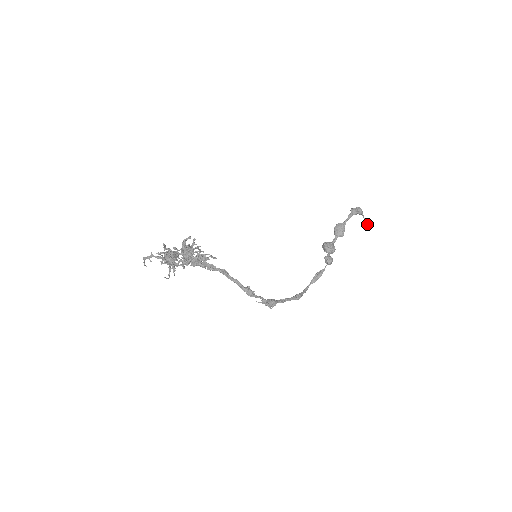
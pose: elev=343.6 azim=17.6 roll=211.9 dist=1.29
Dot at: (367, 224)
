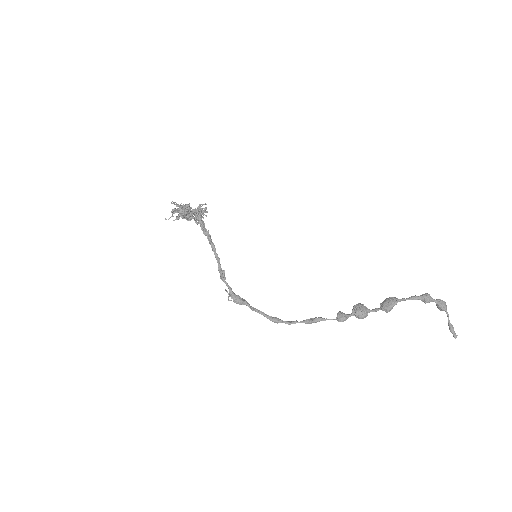
Dot at: (449, 329)
